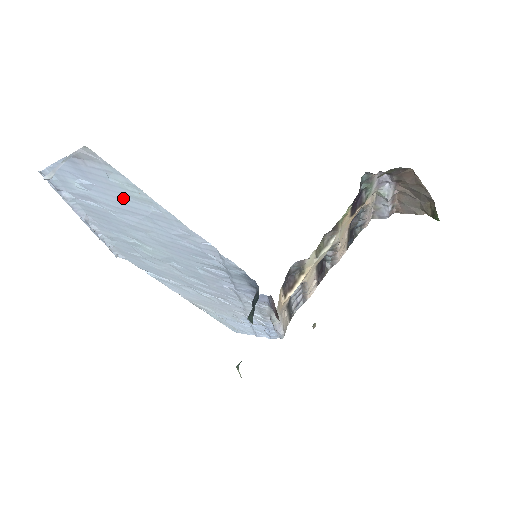
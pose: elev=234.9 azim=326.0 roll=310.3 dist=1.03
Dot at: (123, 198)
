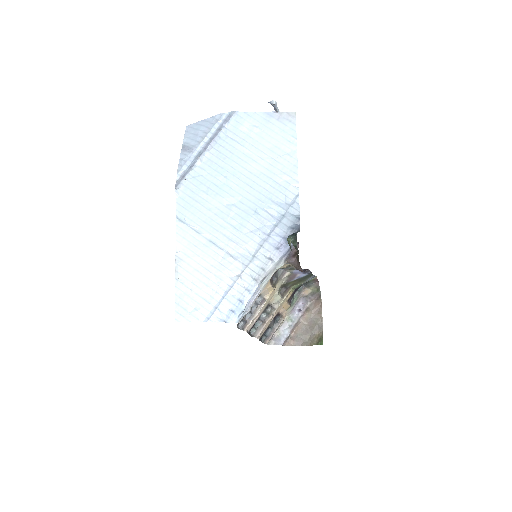
Dot at: (273, 143)
